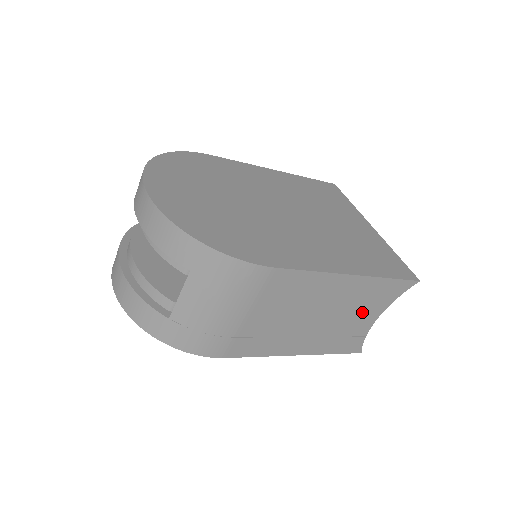
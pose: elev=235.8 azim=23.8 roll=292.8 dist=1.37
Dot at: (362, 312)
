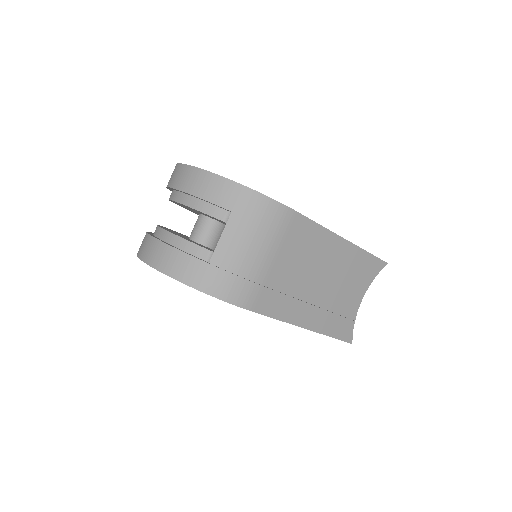
Dot at: (351, 287)
